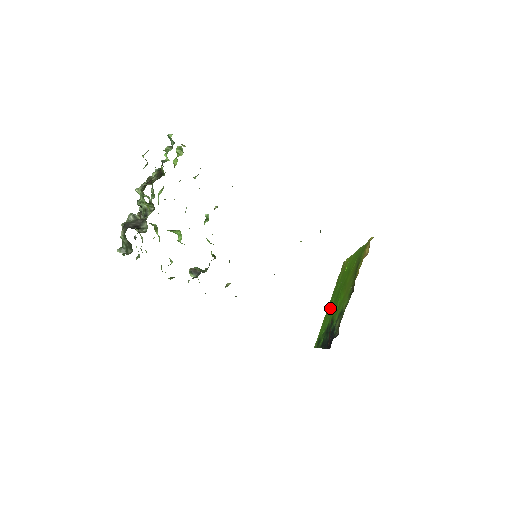
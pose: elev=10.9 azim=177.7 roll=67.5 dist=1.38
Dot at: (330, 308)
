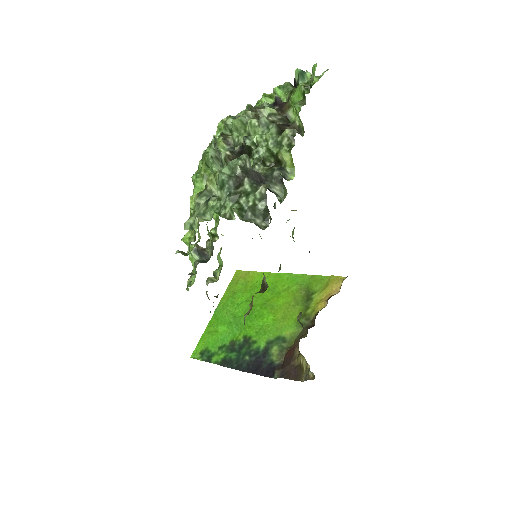
Dot at: (228, 319)
